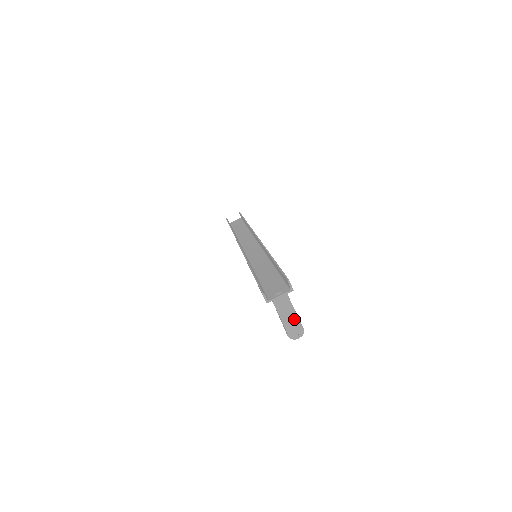
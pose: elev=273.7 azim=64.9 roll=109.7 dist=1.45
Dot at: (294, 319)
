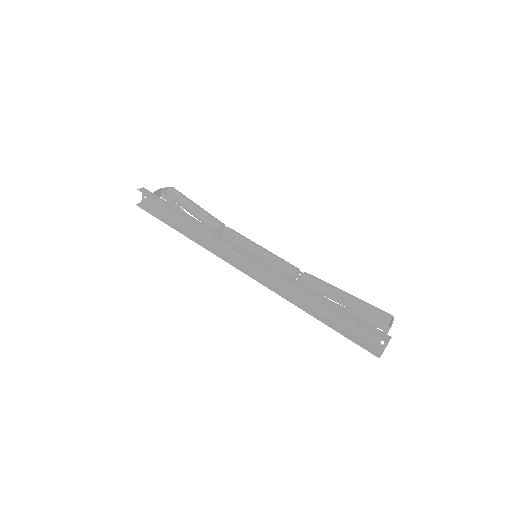
Dot at: occluded
